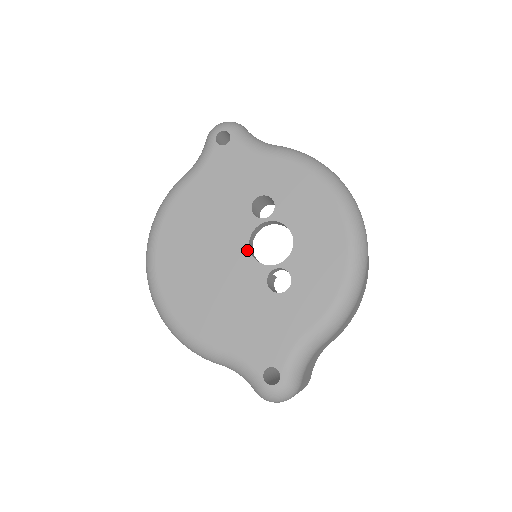
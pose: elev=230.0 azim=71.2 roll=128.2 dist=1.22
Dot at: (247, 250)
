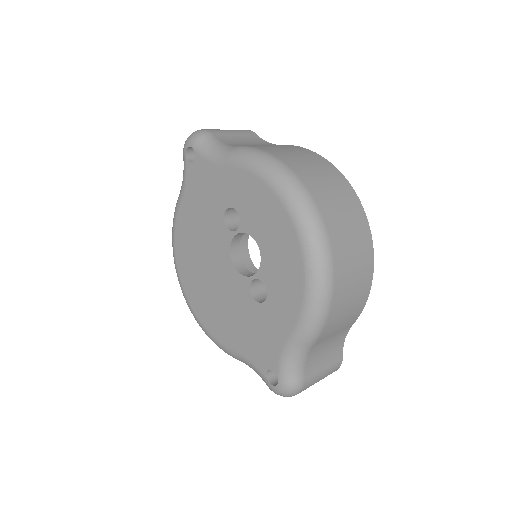
Dot at: (231, 263)
